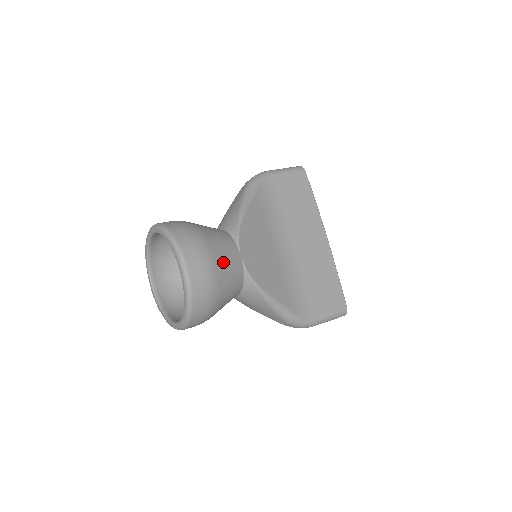
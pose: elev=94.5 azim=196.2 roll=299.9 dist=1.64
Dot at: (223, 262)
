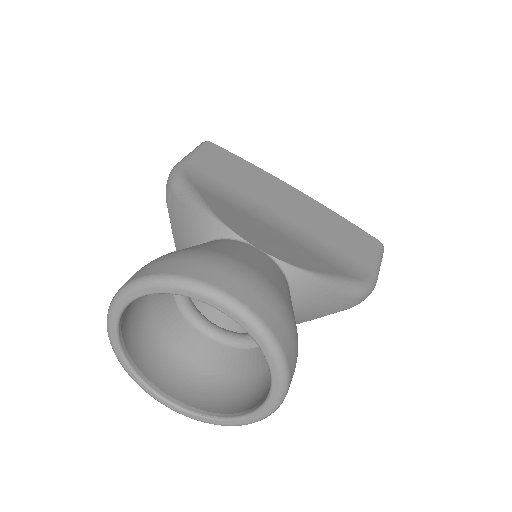
Dot at: (254, 263)
